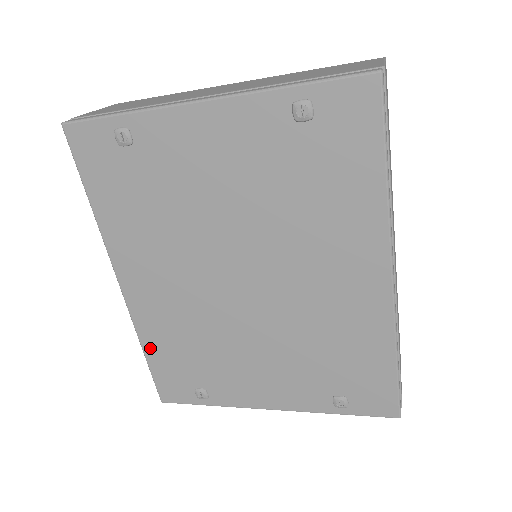
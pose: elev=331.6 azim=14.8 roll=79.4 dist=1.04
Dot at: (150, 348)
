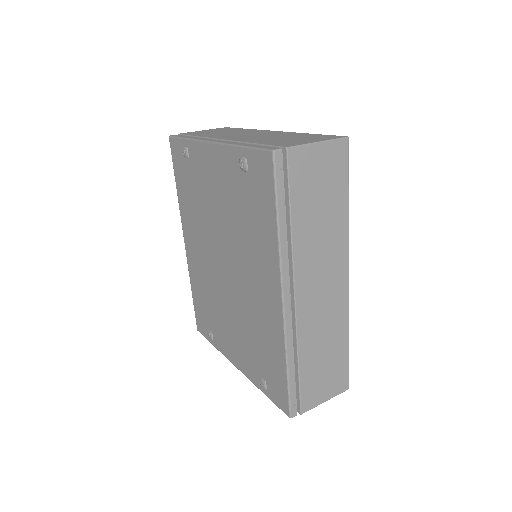
Dot at: (194, 290)
